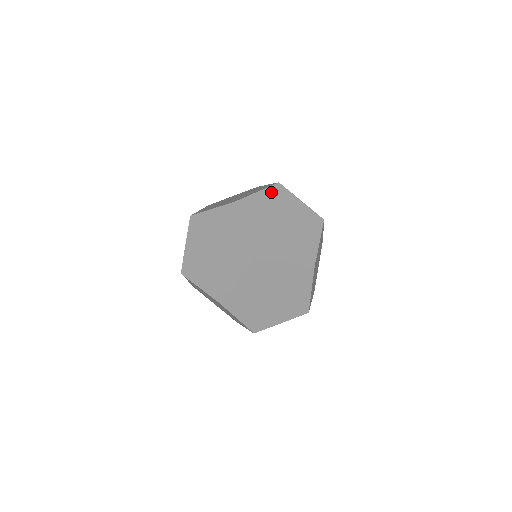
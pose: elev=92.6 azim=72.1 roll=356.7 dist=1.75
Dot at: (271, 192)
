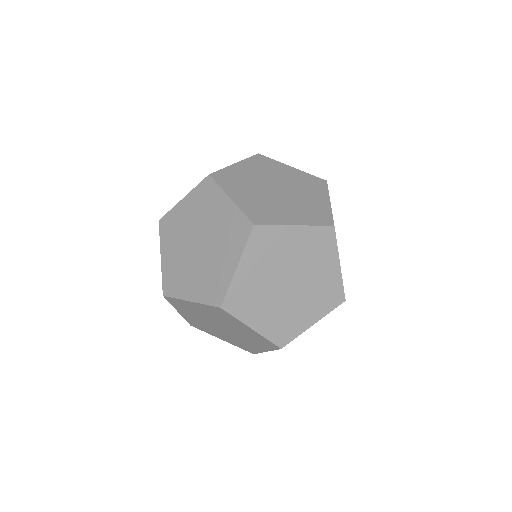
Dot at: (252, 162)
